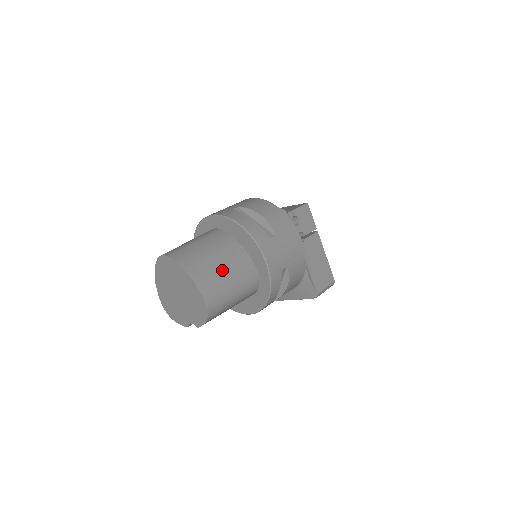
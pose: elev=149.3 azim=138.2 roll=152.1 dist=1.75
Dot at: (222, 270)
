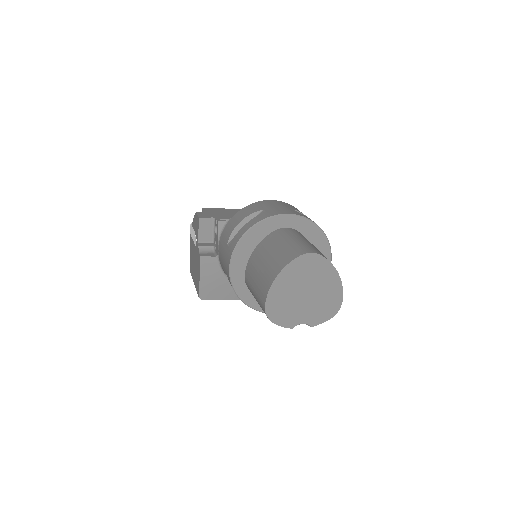
Dot at: occluded
